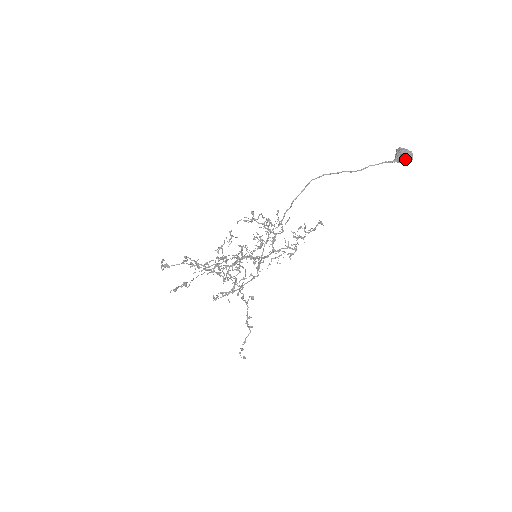
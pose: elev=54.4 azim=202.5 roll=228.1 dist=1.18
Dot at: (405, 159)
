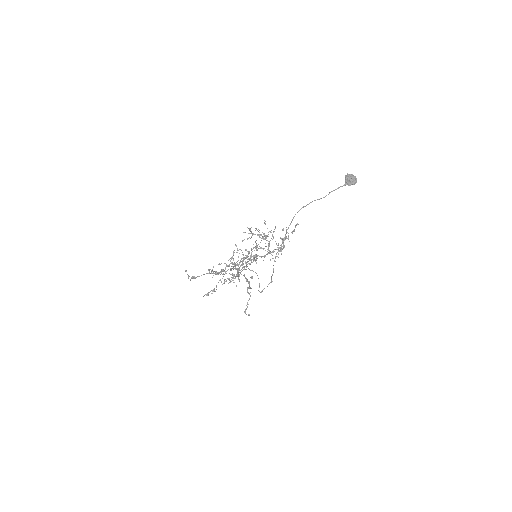
Dot at: (352, 183)
